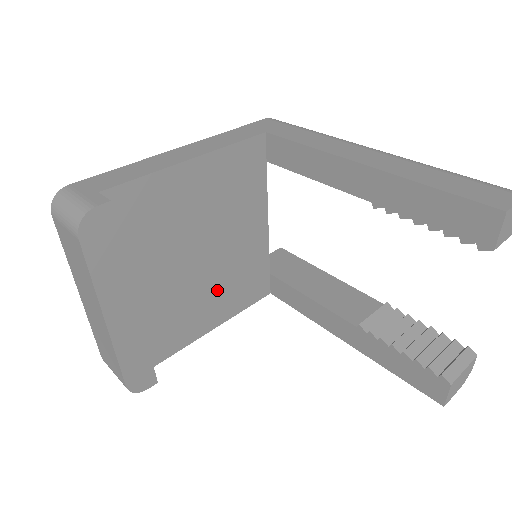
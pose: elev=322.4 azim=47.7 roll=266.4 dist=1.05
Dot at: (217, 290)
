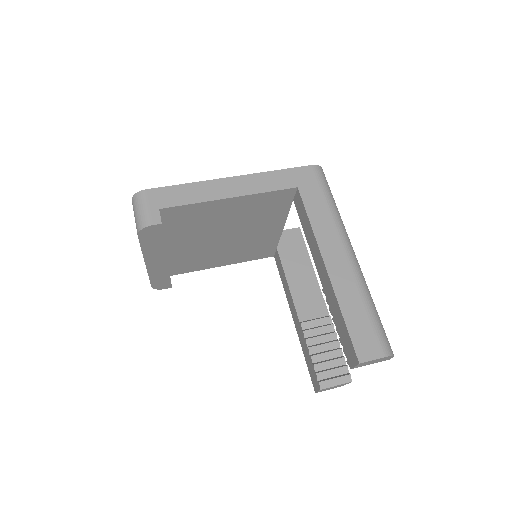
Dot at: (231, 251)
